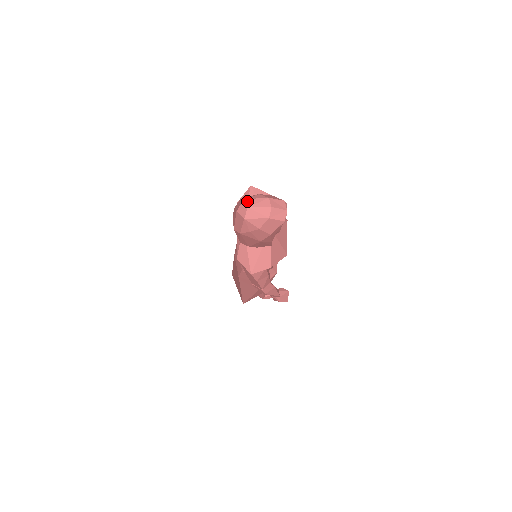
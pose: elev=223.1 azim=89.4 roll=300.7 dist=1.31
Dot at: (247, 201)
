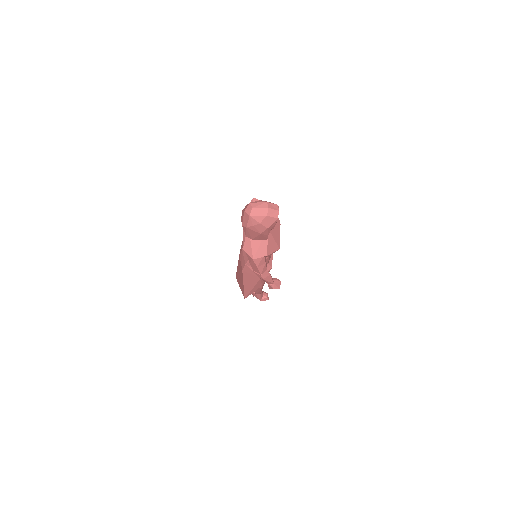
Dot at: (252, 204)
